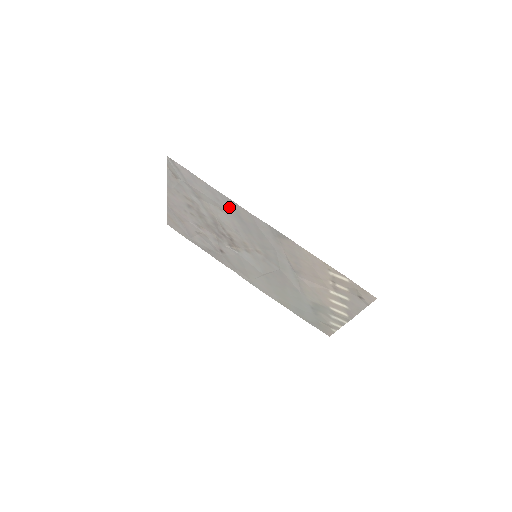
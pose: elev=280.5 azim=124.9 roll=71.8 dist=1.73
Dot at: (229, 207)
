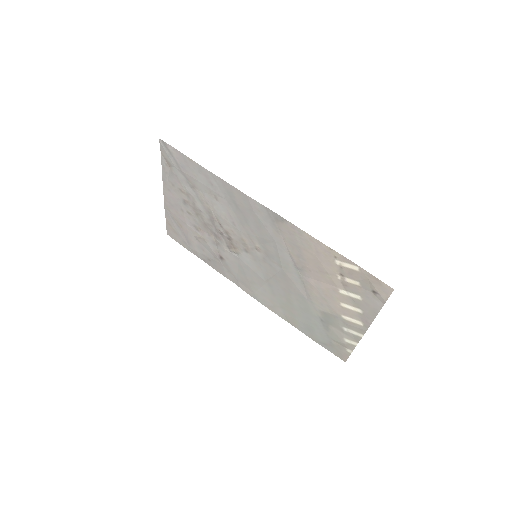
Dot at: (223, 192)
